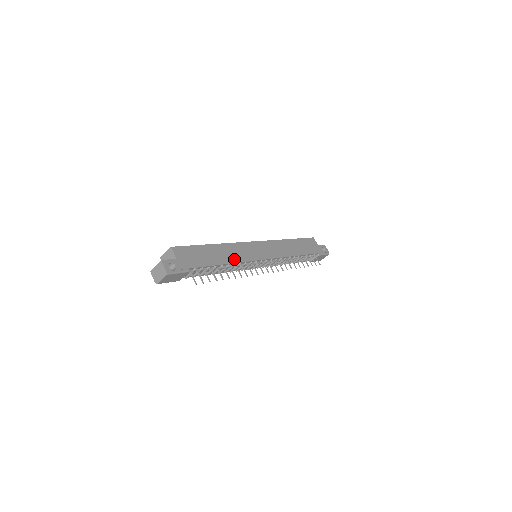
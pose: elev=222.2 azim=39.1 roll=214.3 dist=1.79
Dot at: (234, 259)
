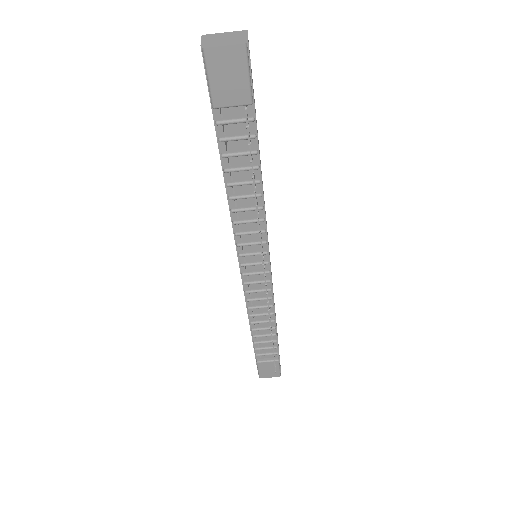
Dot at: (264, 203)
